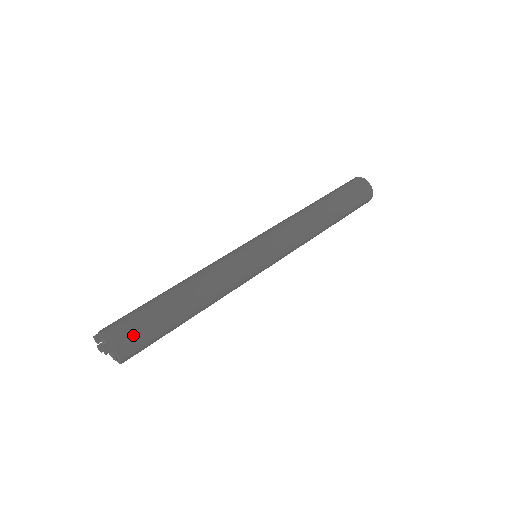
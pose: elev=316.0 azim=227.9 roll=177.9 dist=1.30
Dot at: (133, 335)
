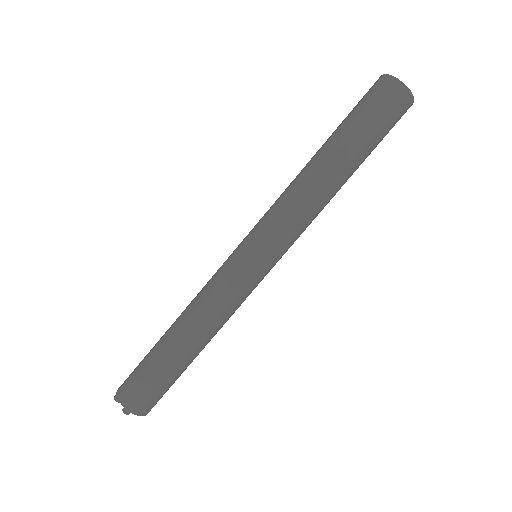
Dot at: (144, 397)
